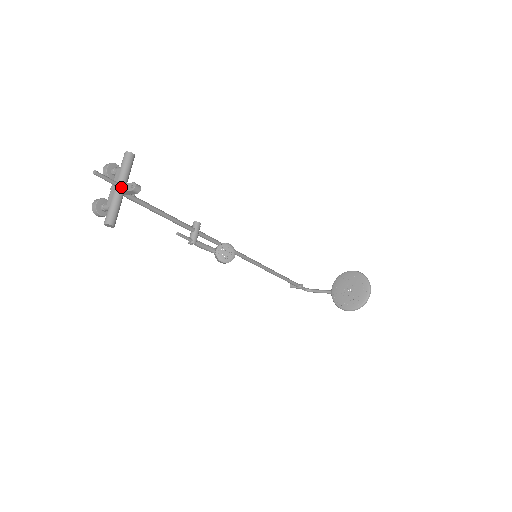
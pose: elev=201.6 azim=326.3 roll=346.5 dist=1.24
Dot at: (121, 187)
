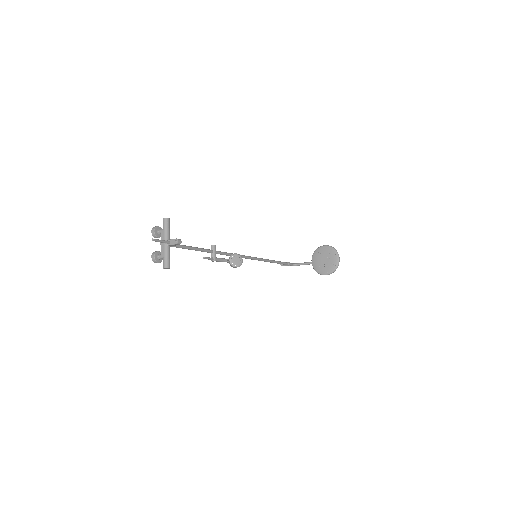
Dot at: (168, 243)
